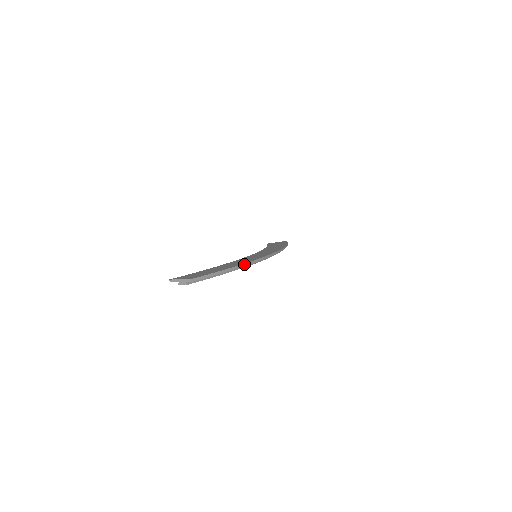
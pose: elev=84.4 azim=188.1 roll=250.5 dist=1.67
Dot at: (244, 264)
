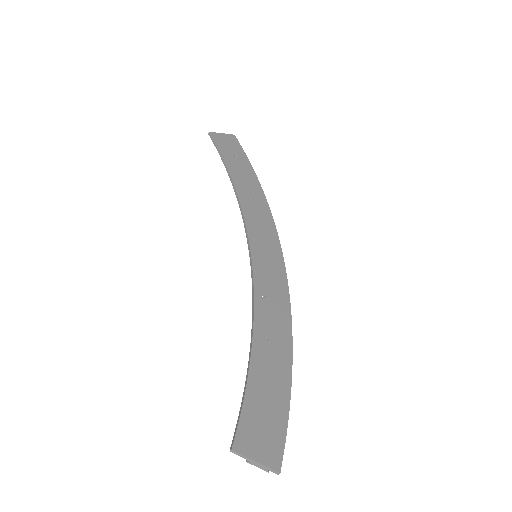
Dot at: (292, 352)
